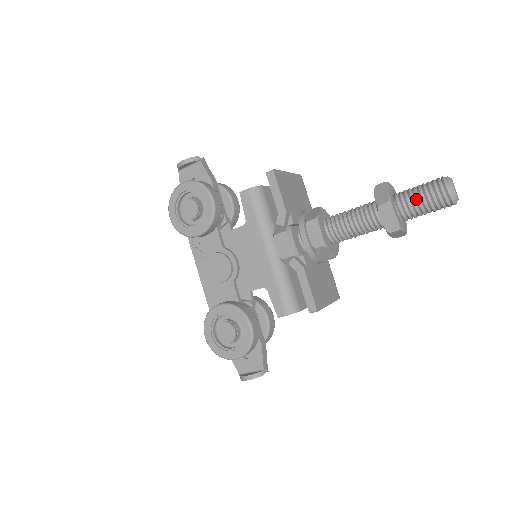
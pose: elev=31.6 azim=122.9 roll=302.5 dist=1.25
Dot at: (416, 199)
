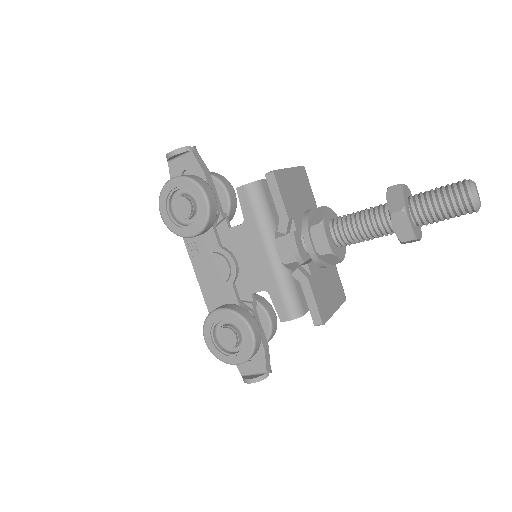
Dot at: (434, 206)
